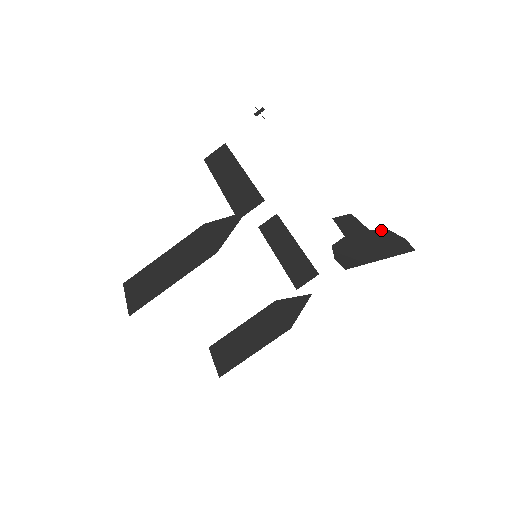
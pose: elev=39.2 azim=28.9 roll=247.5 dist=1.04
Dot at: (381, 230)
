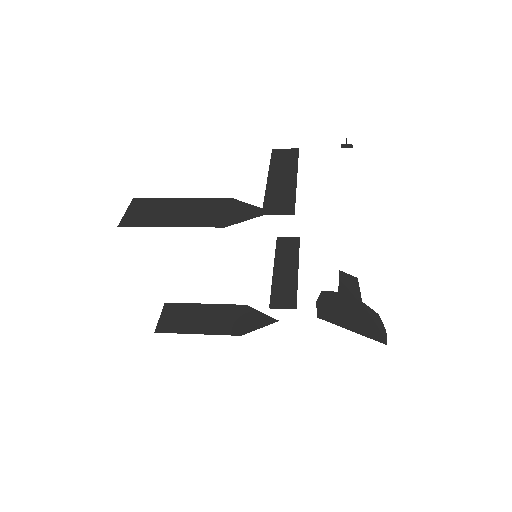
Dot at: (372, 309)
